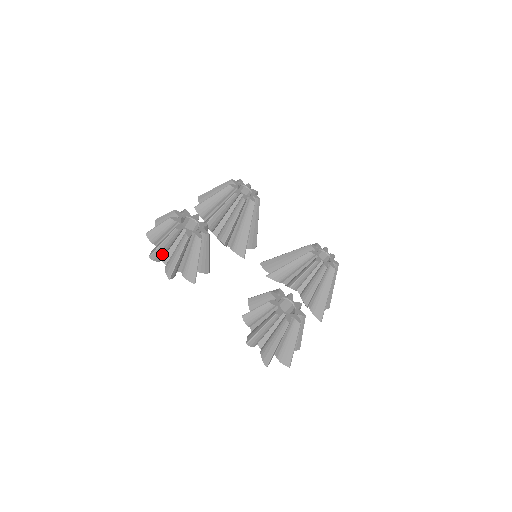
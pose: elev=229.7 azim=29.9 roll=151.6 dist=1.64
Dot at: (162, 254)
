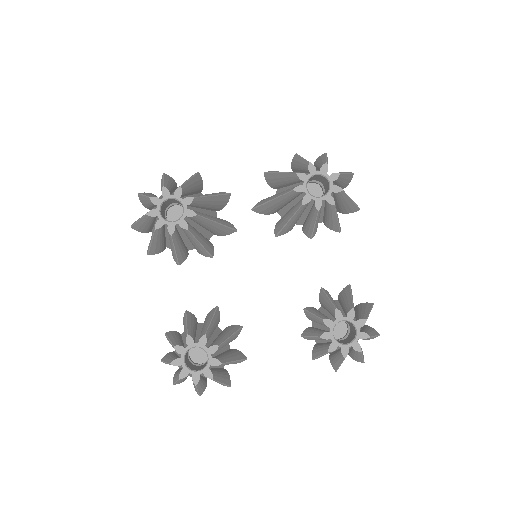
Dot at: (204, 385)
